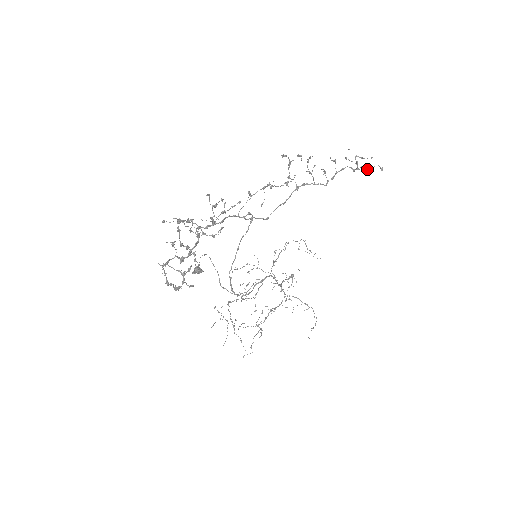
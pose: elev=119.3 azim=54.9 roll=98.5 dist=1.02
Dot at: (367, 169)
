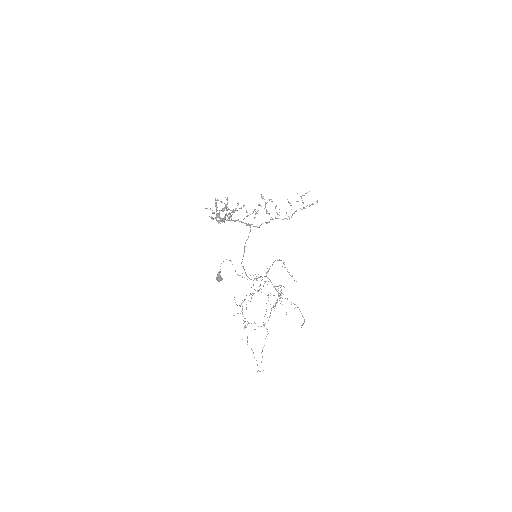
Dot at: (309, 206)
